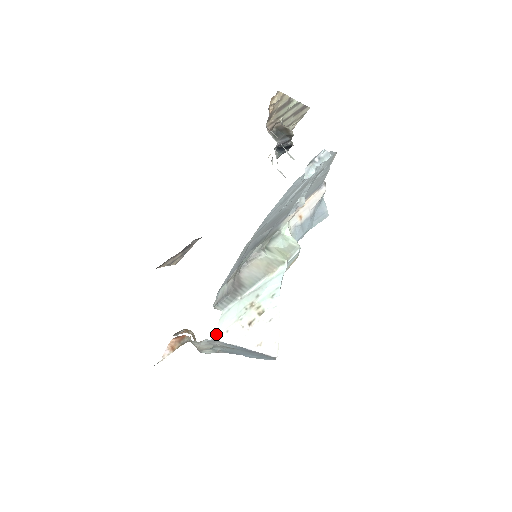
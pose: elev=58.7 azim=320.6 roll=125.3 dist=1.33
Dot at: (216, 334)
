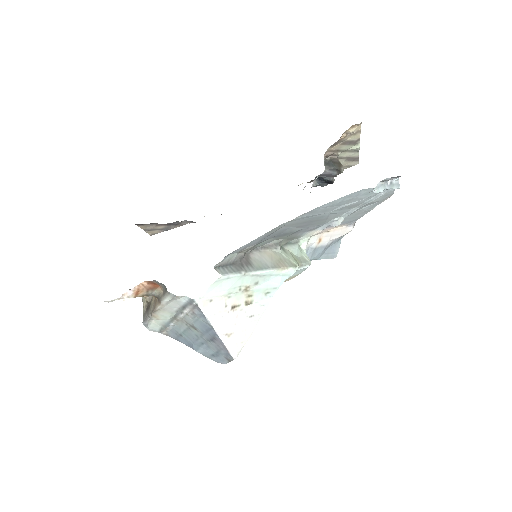
Dot at: (200, 296)
